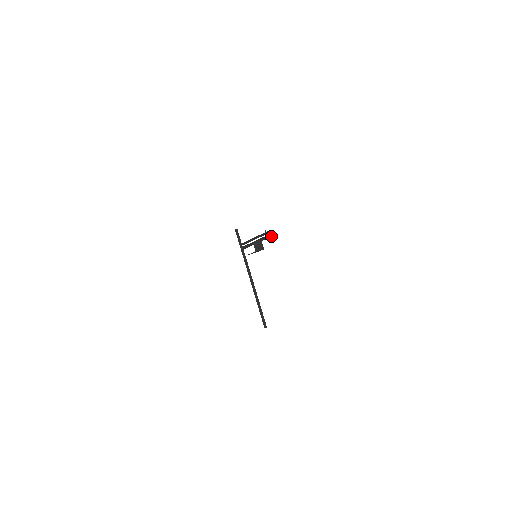
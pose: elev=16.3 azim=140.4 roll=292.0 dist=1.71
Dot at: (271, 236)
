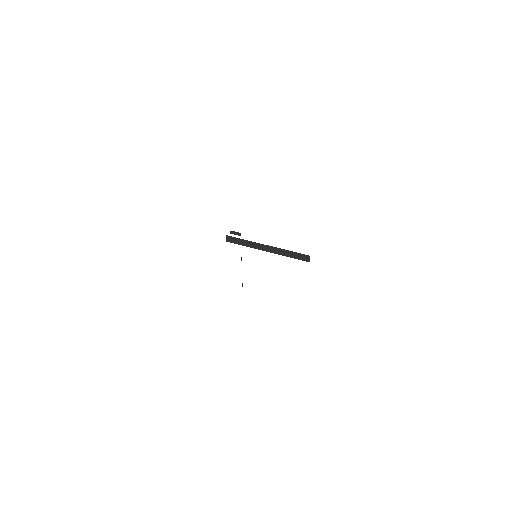
Dot at: (309, 261)
